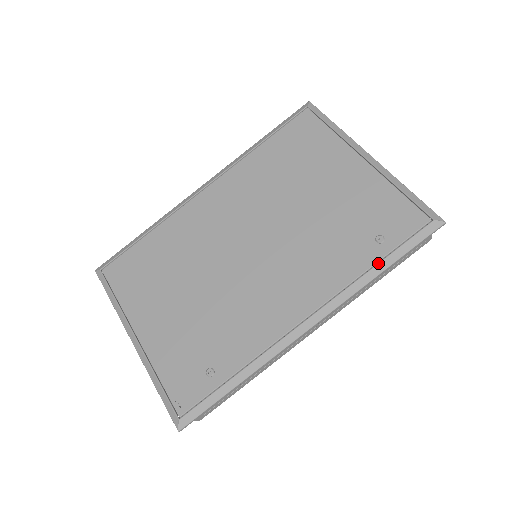
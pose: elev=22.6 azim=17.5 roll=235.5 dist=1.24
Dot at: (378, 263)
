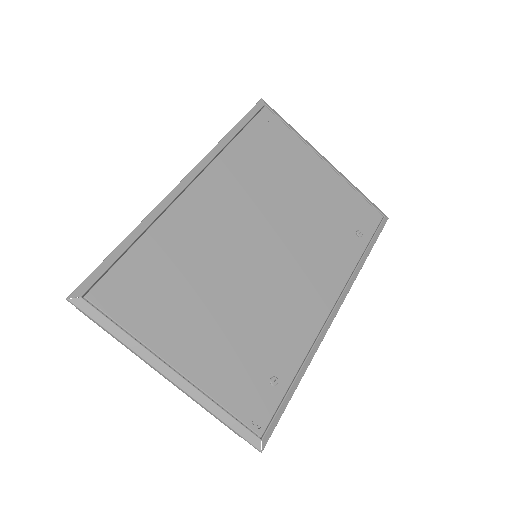
Dot at: (364, 253)
